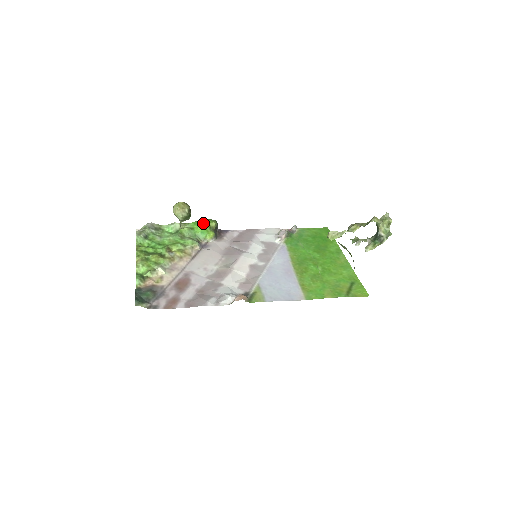
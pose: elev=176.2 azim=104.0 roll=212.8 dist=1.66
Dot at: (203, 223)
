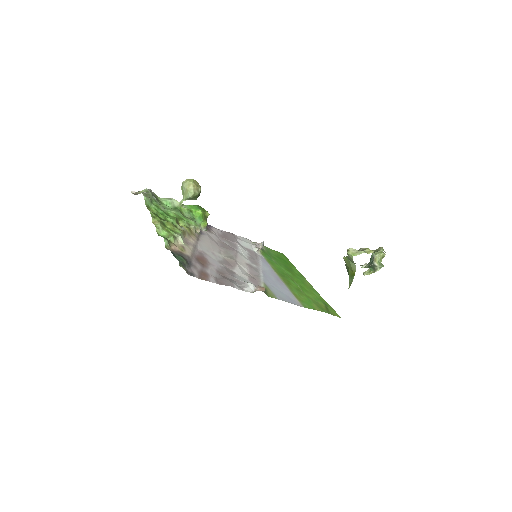
Dot at: (201, 209)
